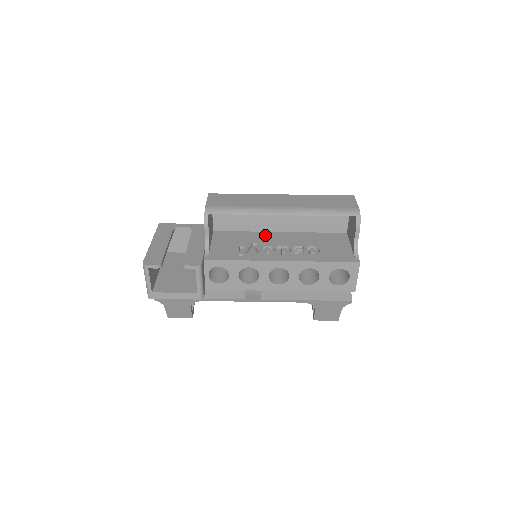
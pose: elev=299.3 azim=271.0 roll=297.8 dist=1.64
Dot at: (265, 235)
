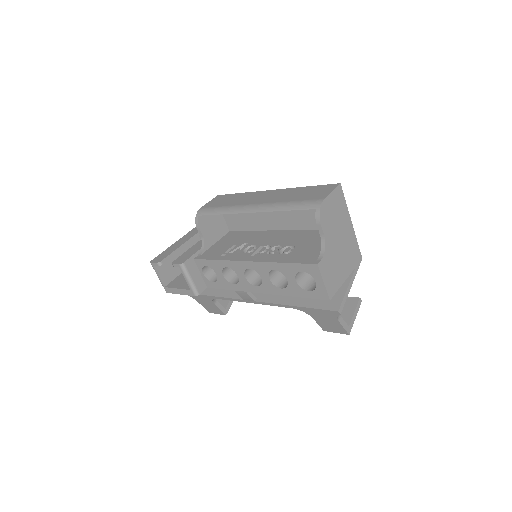
Dot at: (264, 234)
